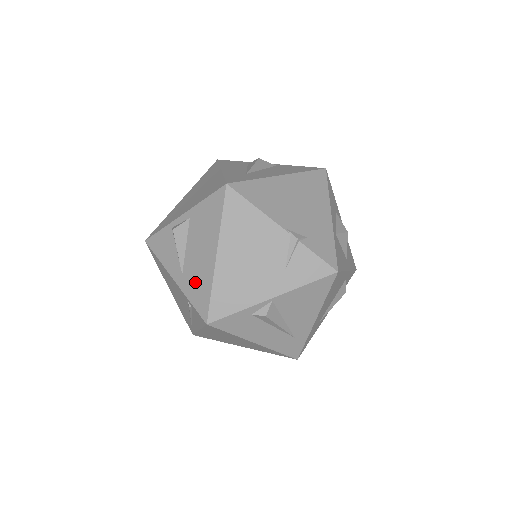
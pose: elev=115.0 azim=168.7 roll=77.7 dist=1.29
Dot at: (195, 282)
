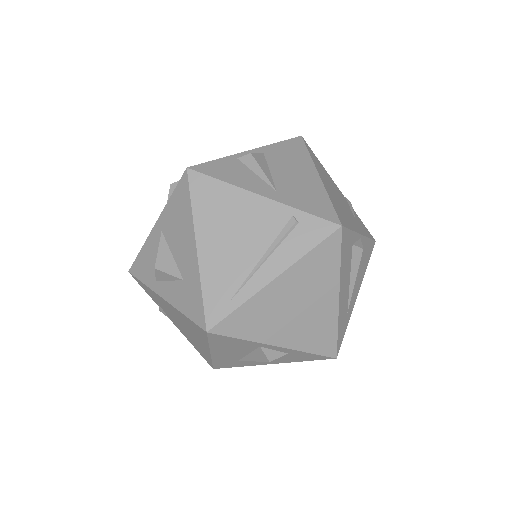
Dot at: (302, 195)
